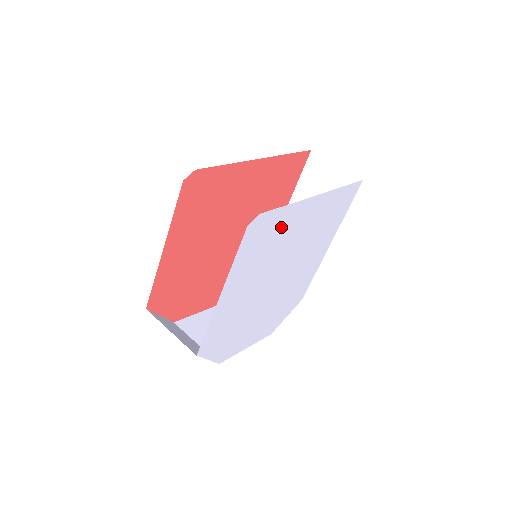
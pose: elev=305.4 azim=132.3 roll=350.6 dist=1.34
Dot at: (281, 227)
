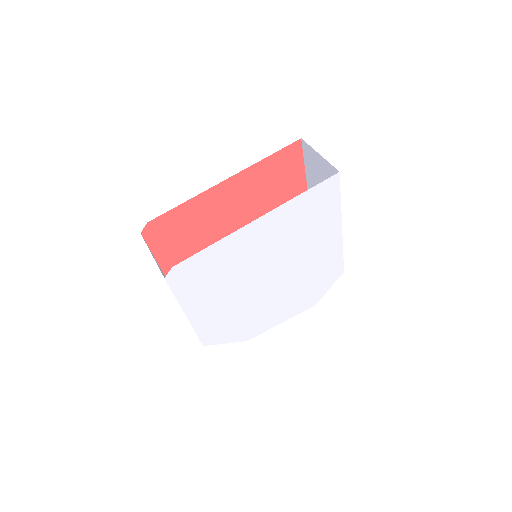
Dot at: (220, 258)
